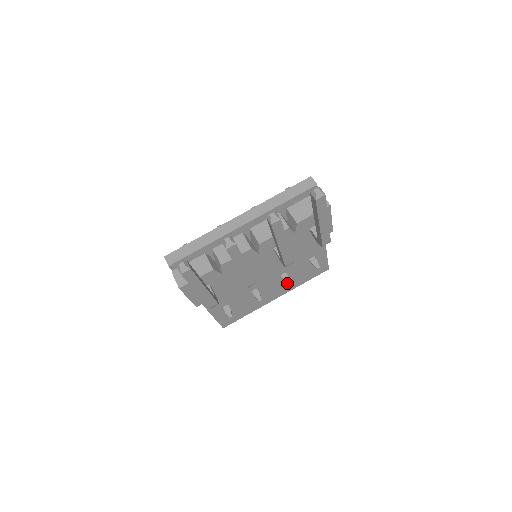
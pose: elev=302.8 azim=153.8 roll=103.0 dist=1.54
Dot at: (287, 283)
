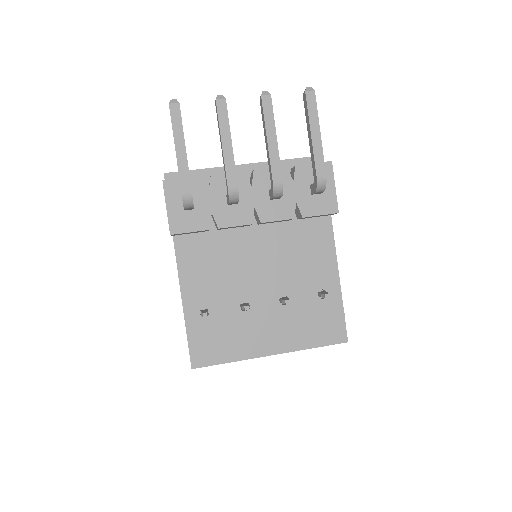
Dot at: (284, 299)
